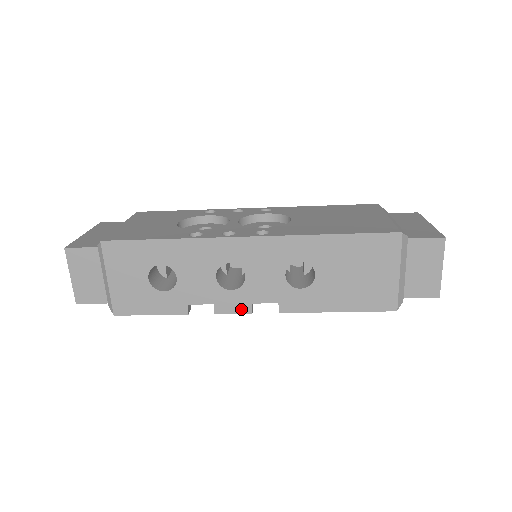
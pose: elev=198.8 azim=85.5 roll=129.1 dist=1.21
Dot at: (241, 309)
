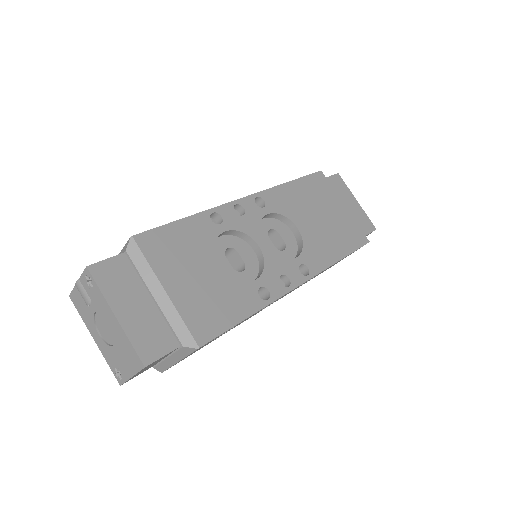
Dot at: occluded
